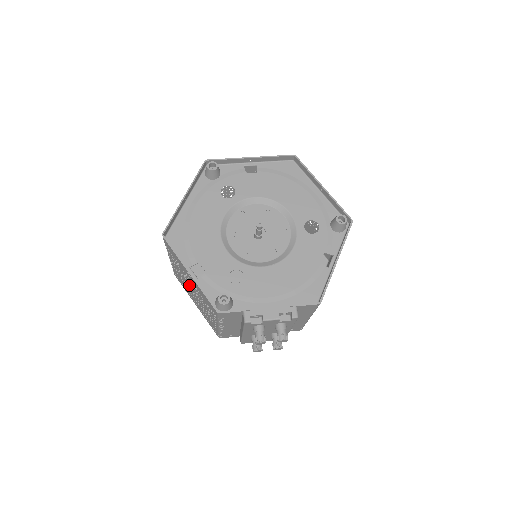
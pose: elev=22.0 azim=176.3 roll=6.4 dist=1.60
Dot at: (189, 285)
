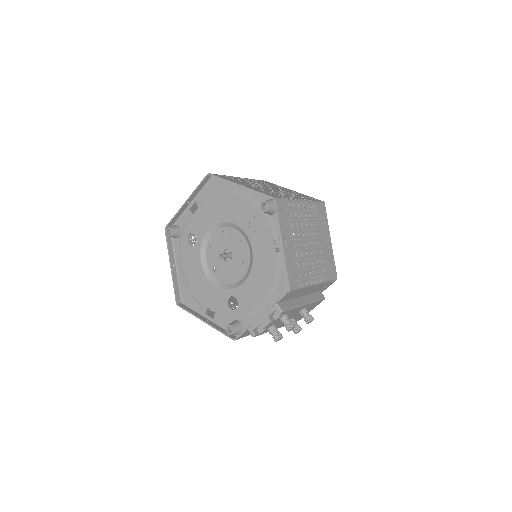
Dot at: occluded
